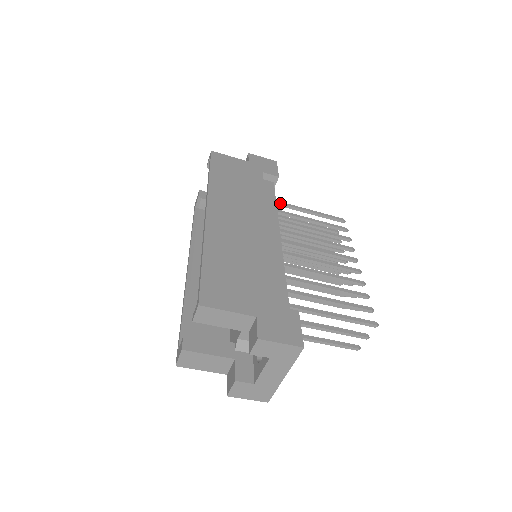
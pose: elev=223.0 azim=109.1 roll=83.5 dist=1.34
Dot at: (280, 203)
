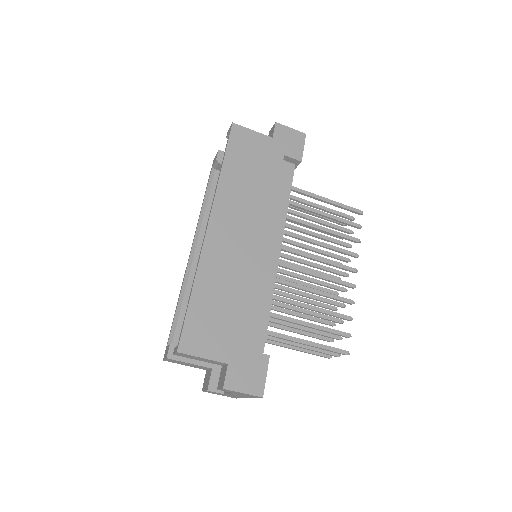
Dot at: (297, 190)
